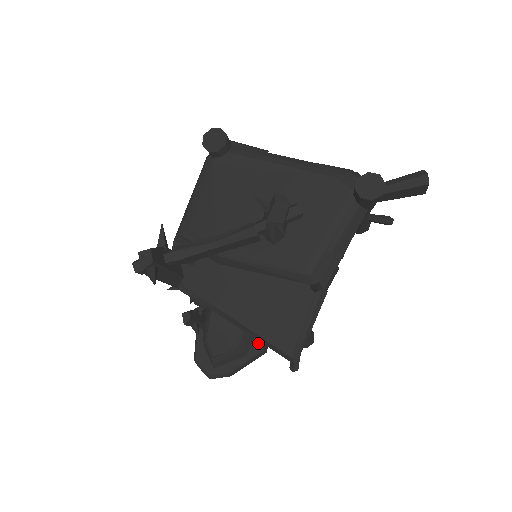
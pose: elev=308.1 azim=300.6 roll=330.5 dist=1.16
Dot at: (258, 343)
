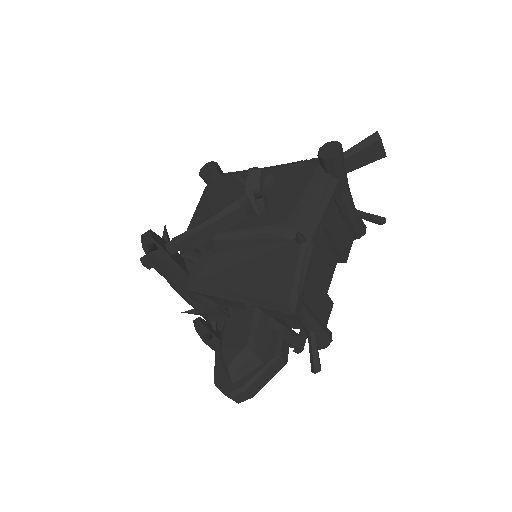
Dot at: (274, 348)
